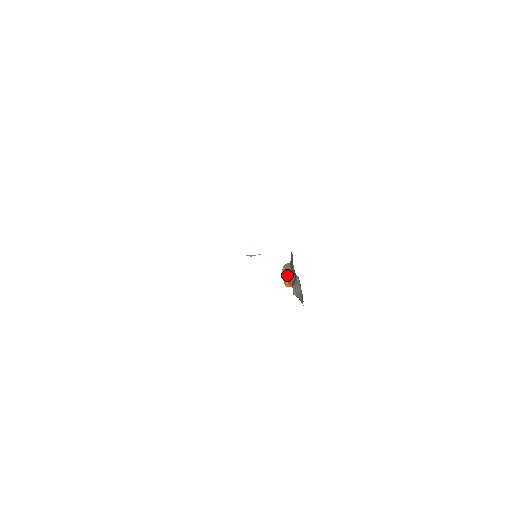
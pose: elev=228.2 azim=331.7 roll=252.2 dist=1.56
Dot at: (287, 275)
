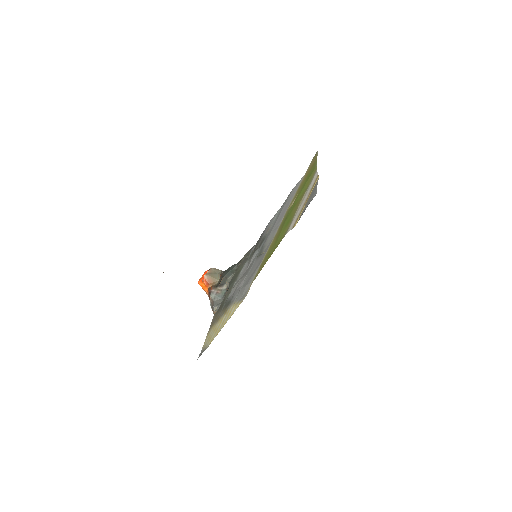
Dot at: (211, 277)
